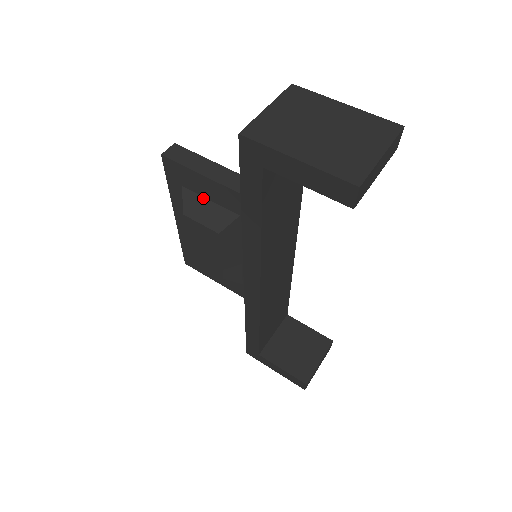
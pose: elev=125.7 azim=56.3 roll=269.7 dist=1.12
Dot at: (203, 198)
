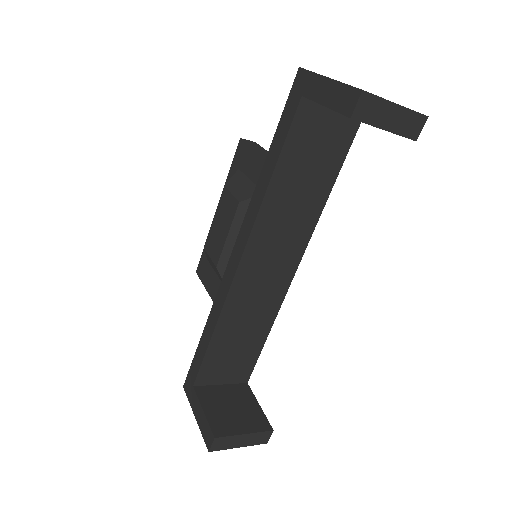
Dot at: (247, 178)
